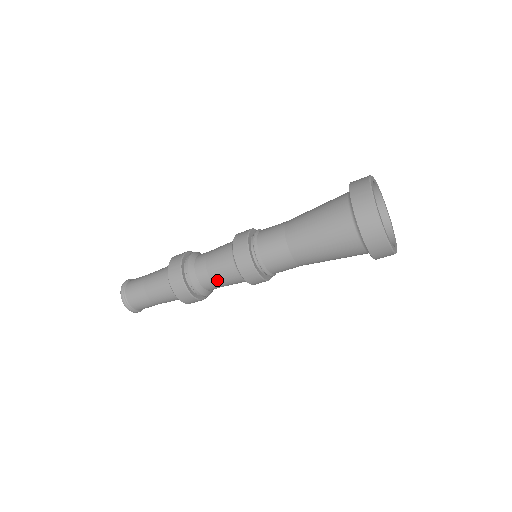
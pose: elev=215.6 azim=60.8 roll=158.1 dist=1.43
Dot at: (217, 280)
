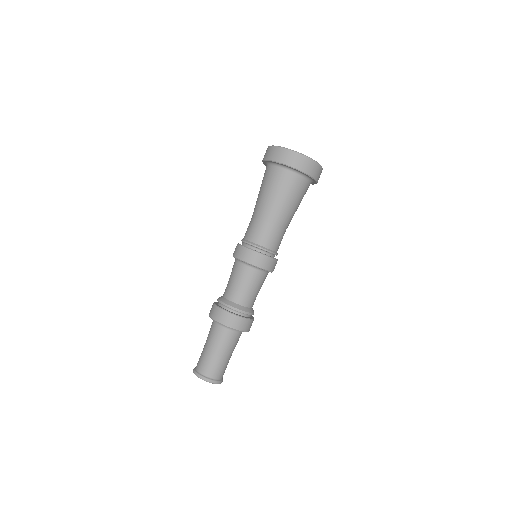
Dot at: (243, 289)
